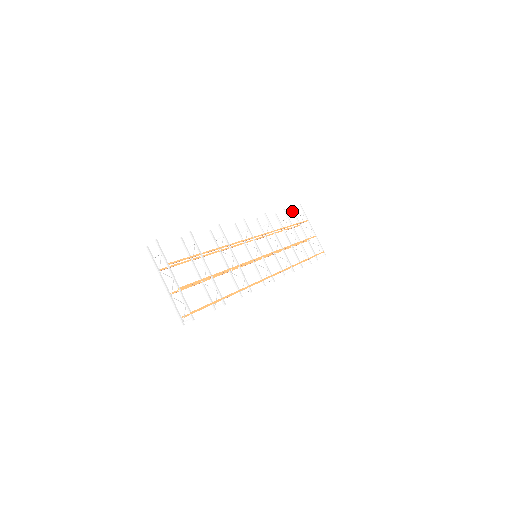
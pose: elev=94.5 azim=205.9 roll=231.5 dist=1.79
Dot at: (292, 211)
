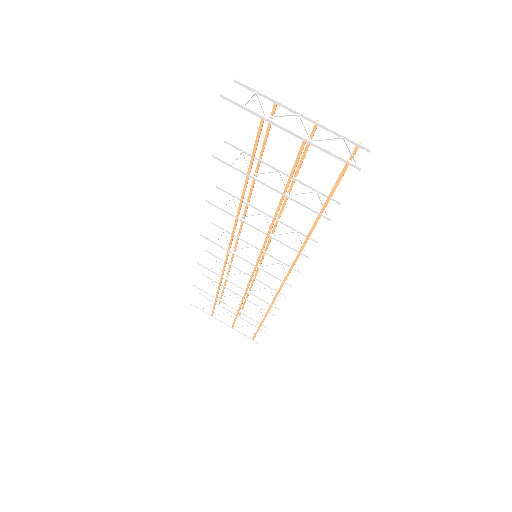
Dot at: (193, 305)
